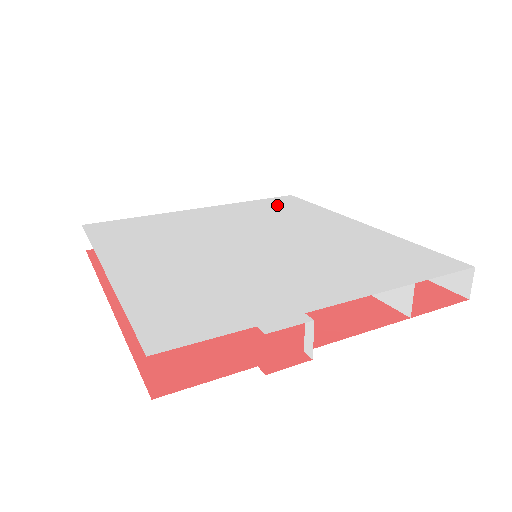
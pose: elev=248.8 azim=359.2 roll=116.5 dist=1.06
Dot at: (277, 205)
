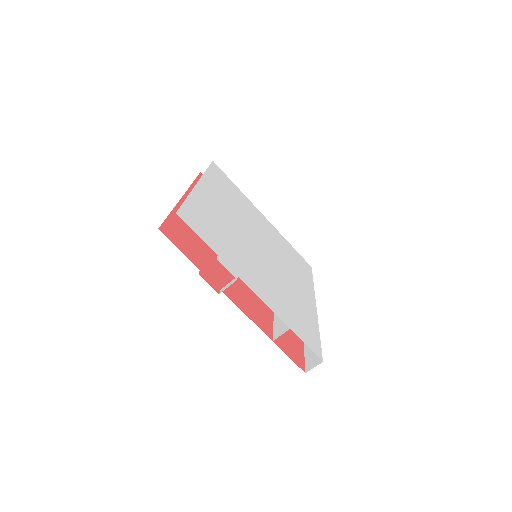
Dot at: (297, 259)
